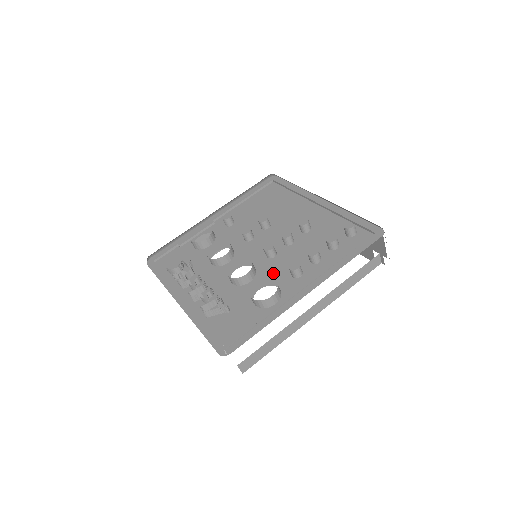
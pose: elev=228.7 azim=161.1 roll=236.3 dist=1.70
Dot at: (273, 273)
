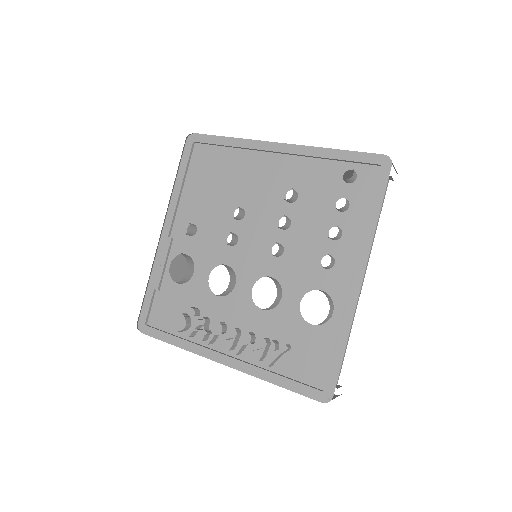
Dot at: (299, 274)
